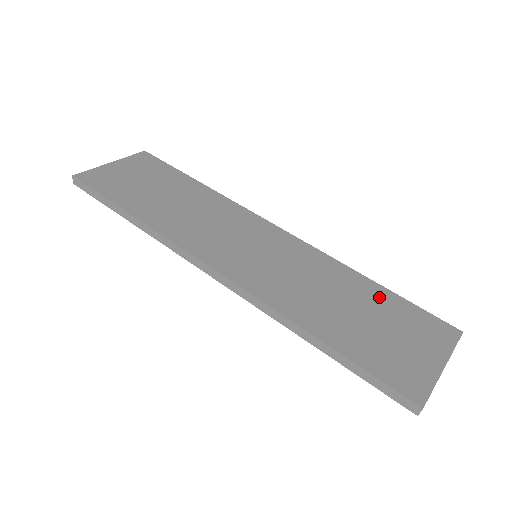
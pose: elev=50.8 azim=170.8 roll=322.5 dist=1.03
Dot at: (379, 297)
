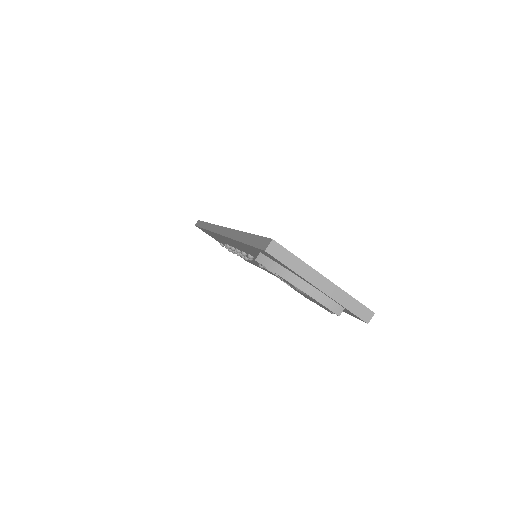
Dot at: occluded
